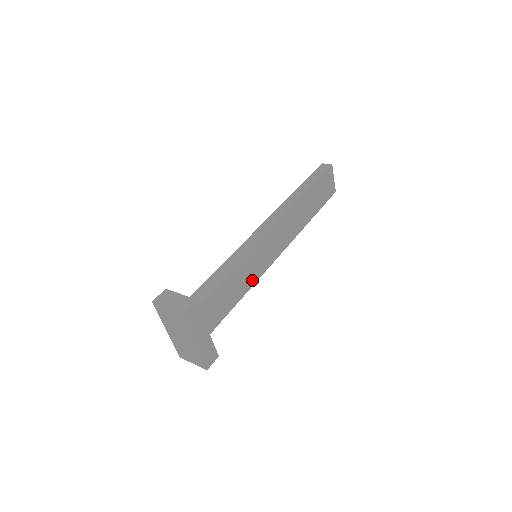
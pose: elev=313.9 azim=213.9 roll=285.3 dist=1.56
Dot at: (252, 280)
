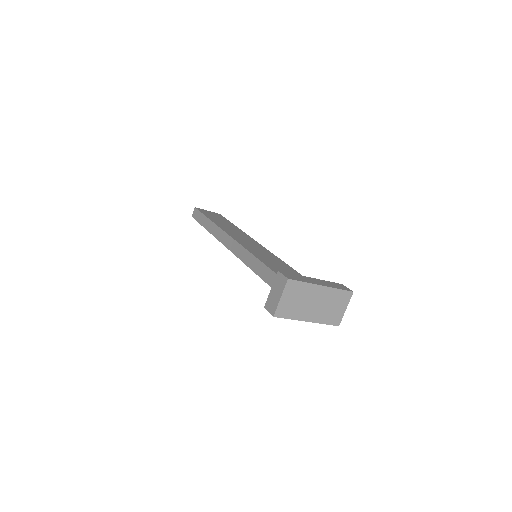
Dot at: (277, 260)
